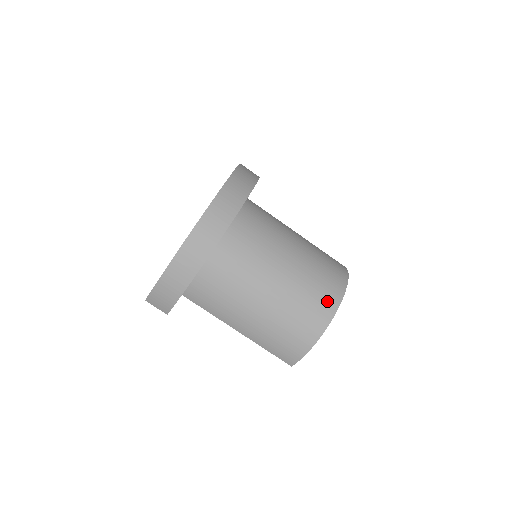
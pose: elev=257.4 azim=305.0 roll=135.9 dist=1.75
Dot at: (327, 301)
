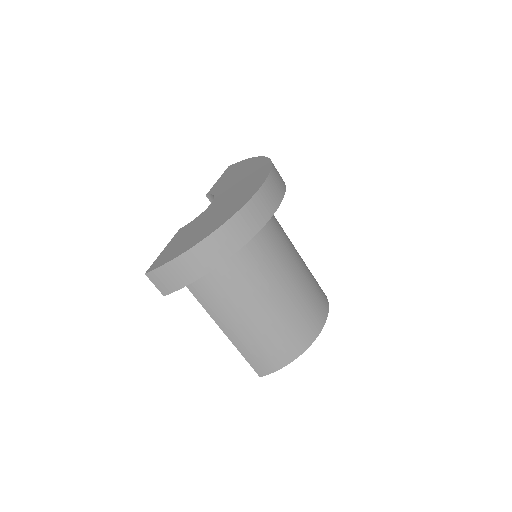
Dot at: (316, 319)
